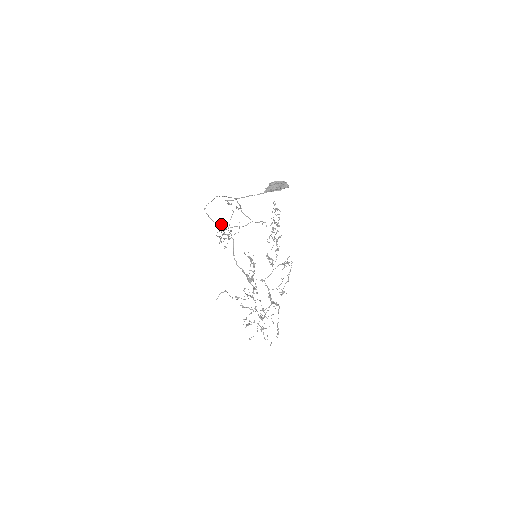
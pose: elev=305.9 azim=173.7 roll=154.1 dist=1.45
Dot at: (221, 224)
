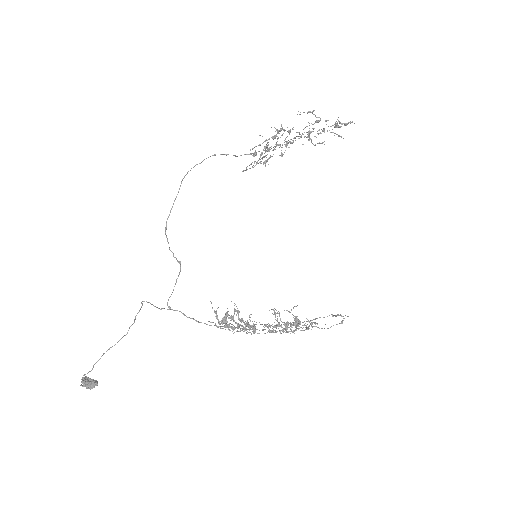
Dot at: occluded
